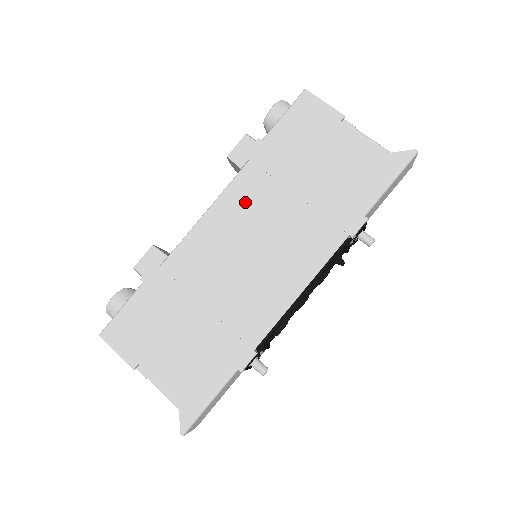
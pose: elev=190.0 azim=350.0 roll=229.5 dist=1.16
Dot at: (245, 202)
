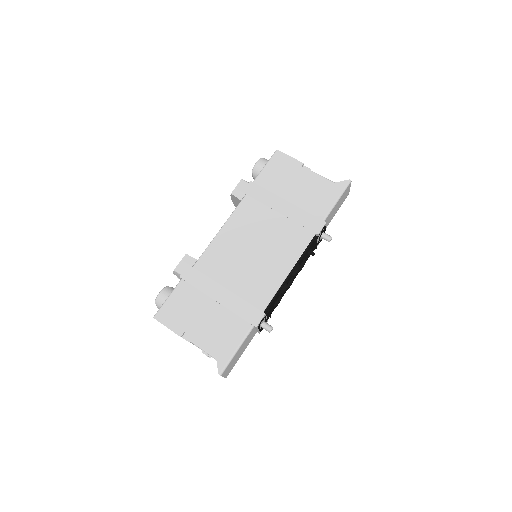
Dot at: (246, 220)
